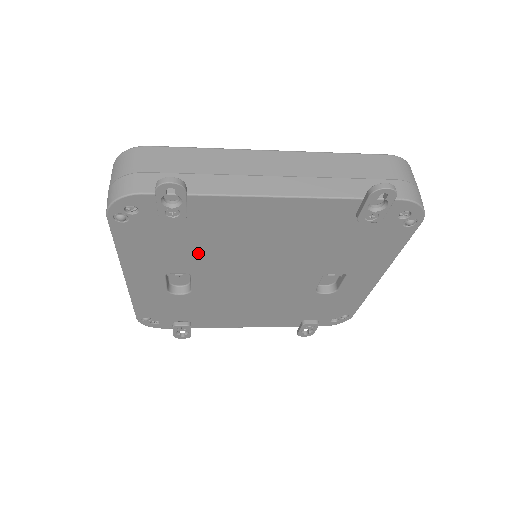
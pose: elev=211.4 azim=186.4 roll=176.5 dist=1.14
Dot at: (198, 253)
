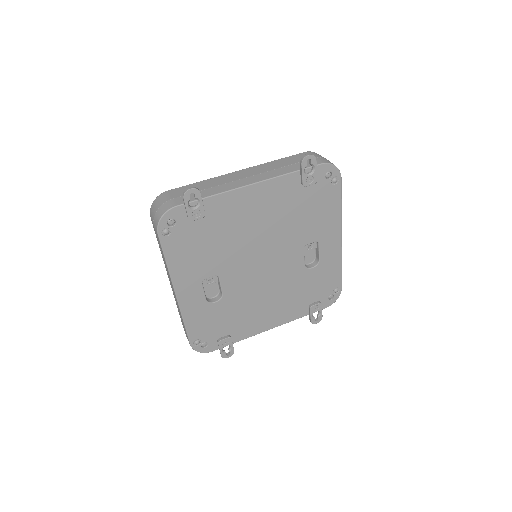
Dot at: (218, 251)
